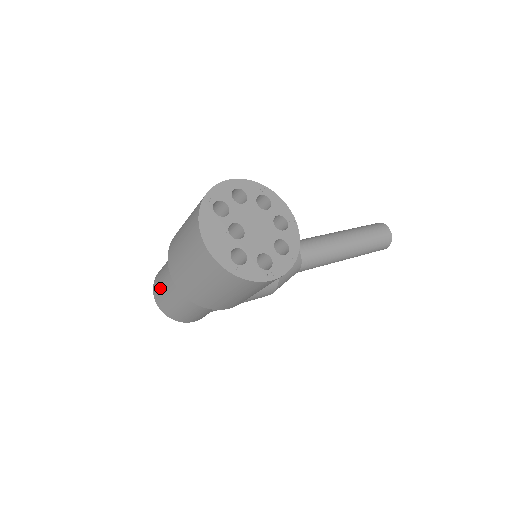
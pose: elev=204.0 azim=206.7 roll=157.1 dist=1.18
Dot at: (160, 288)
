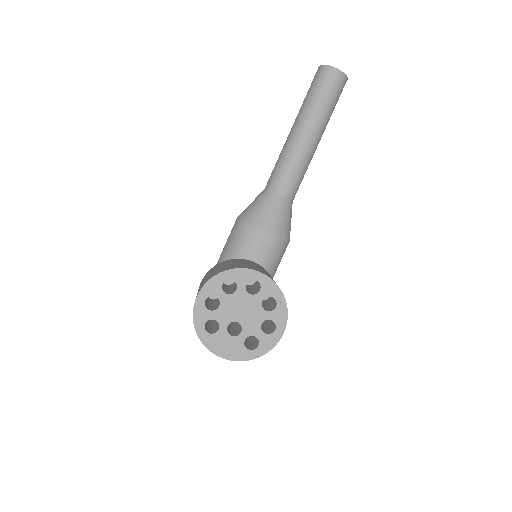
Dot at: occluded
